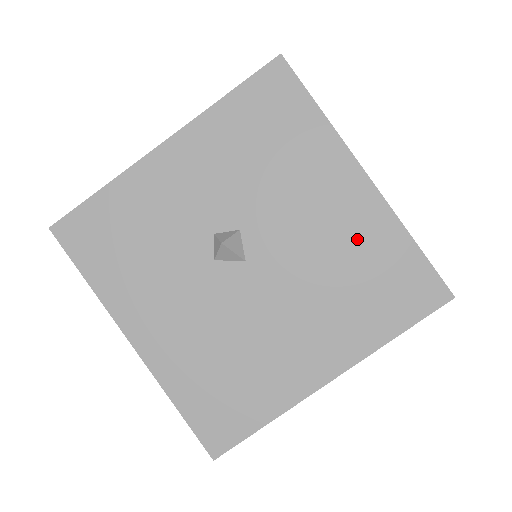
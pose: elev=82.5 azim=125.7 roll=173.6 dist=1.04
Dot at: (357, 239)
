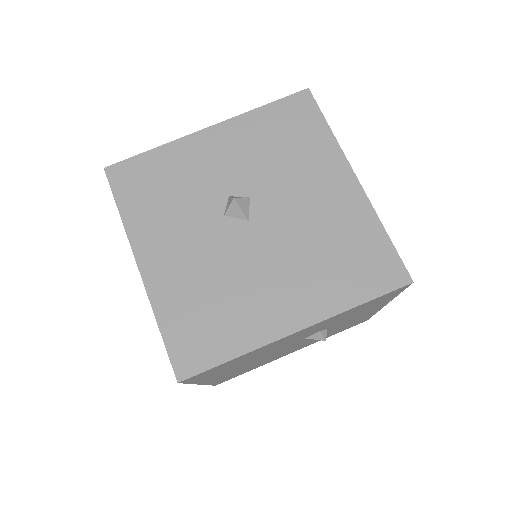
Dot at: (341, 222)
